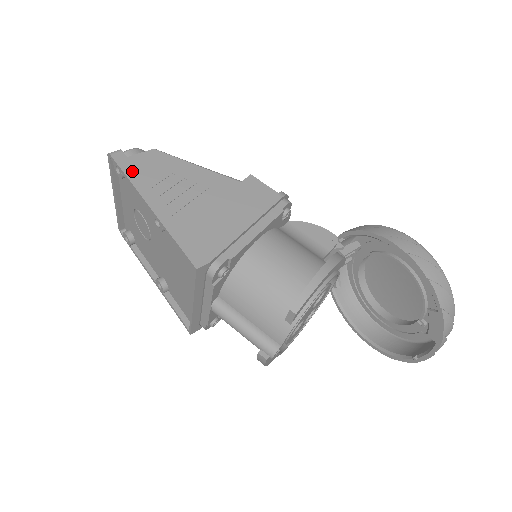
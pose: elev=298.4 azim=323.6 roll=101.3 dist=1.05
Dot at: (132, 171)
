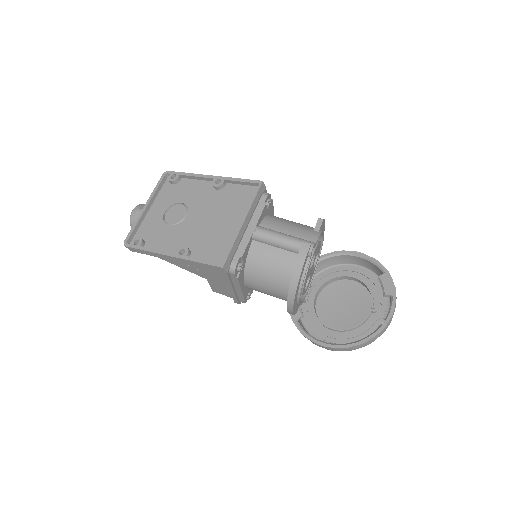
Dot at: occluded
